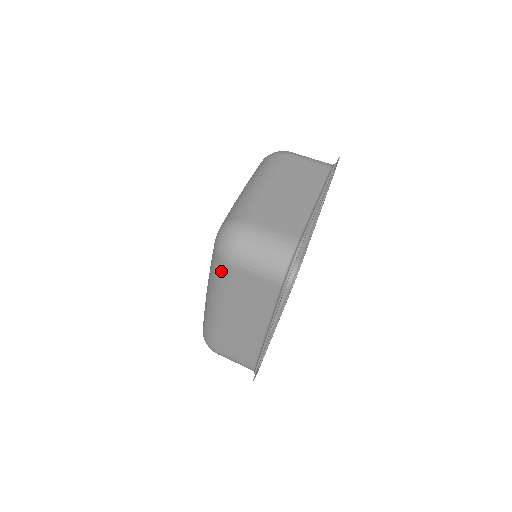
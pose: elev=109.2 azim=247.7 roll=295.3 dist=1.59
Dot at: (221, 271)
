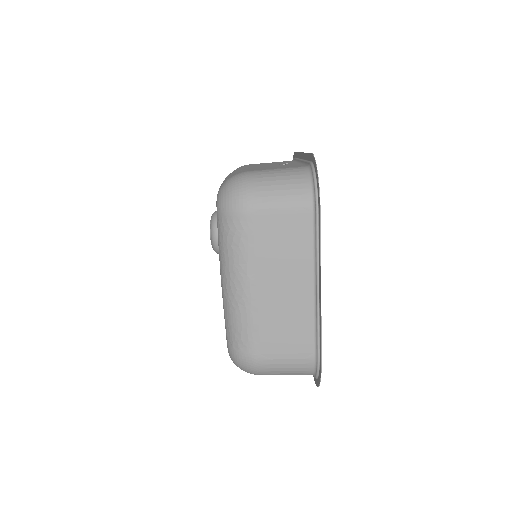
Dot at: occluded
